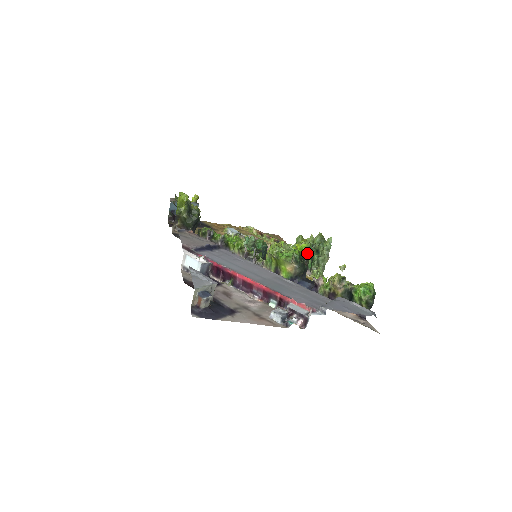
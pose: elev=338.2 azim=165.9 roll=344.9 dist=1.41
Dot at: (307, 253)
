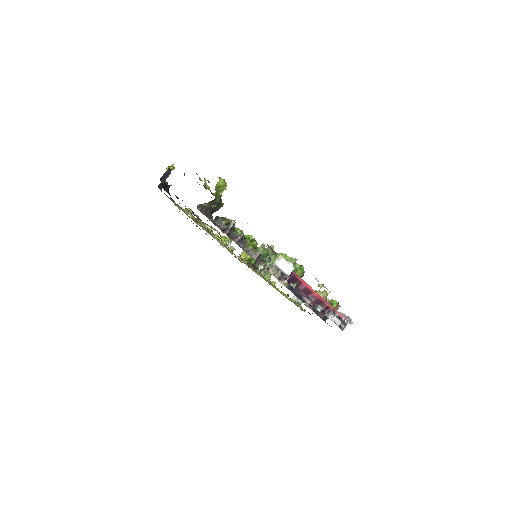
Dot at: (260, 258)
